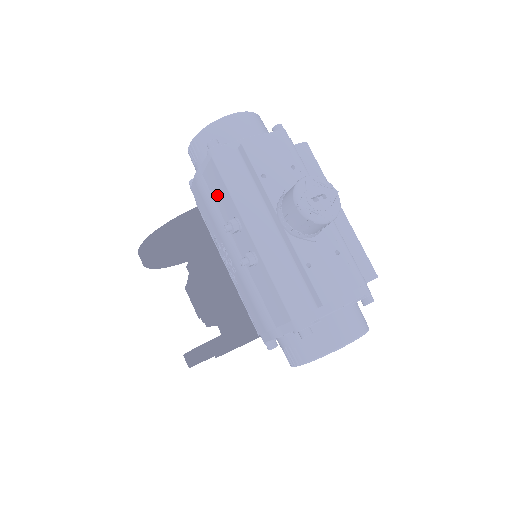
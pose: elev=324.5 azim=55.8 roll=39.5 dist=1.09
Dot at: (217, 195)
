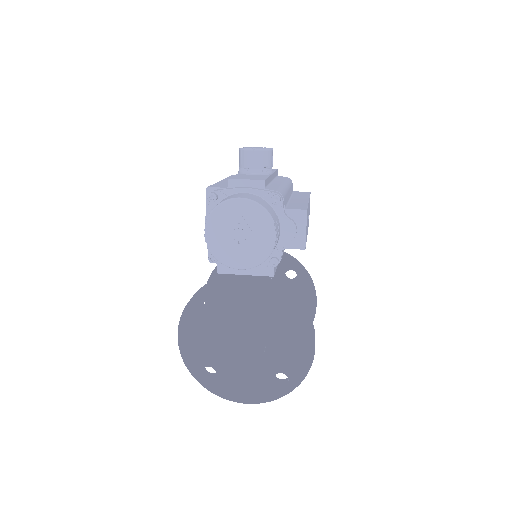
Dot at: occluded
